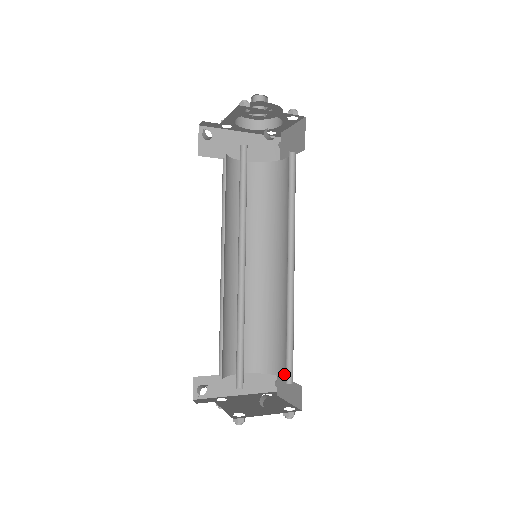
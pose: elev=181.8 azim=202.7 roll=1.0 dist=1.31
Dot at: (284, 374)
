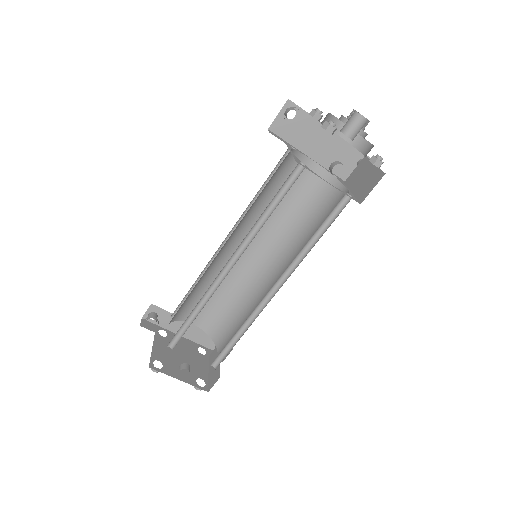
Dot at: (219, 352)
